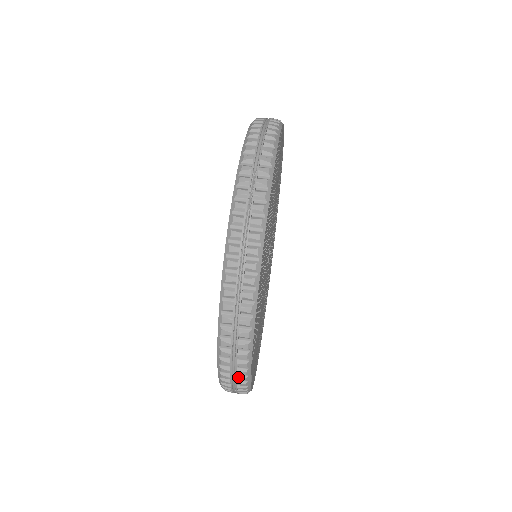
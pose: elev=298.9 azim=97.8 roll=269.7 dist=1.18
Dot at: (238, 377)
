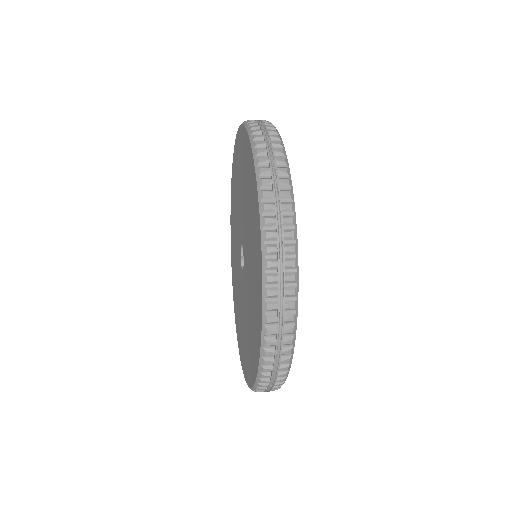
Dot at: (286, 289)
